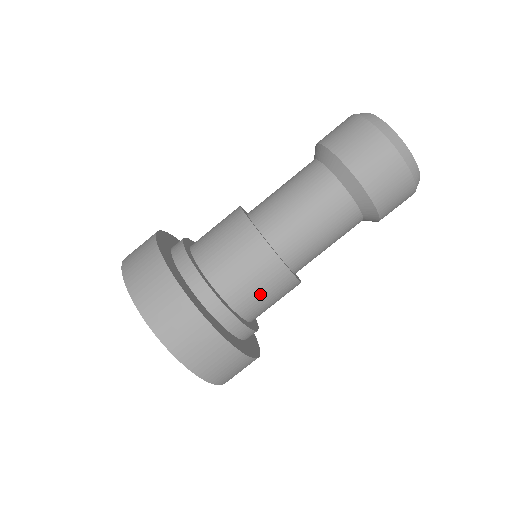
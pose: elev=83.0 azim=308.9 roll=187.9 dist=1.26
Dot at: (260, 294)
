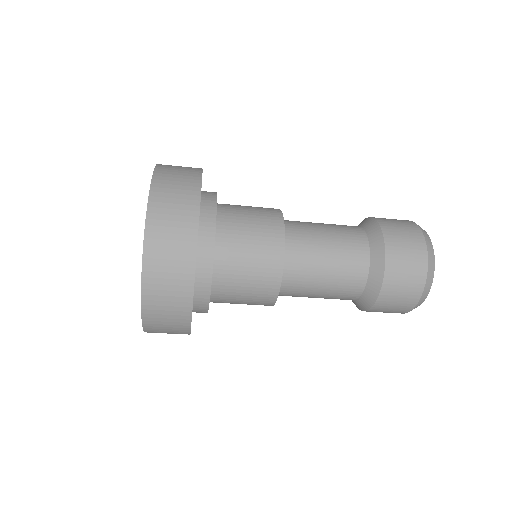
Dot at: occluded
